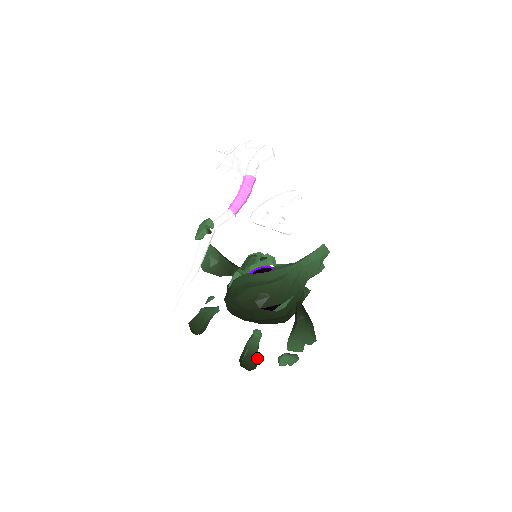
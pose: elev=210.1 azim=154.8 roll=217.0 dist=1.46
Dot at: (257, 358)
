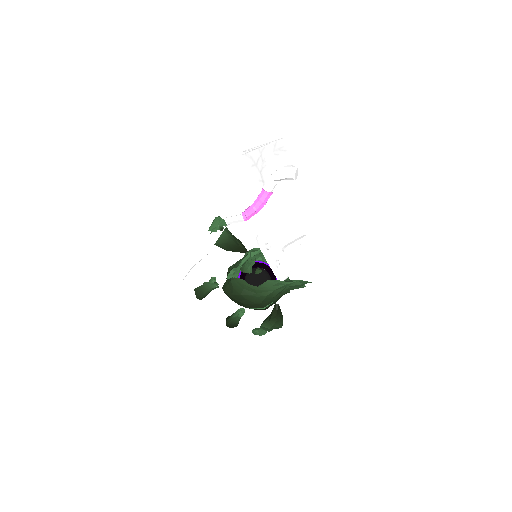
Dot at: (238, 323)
